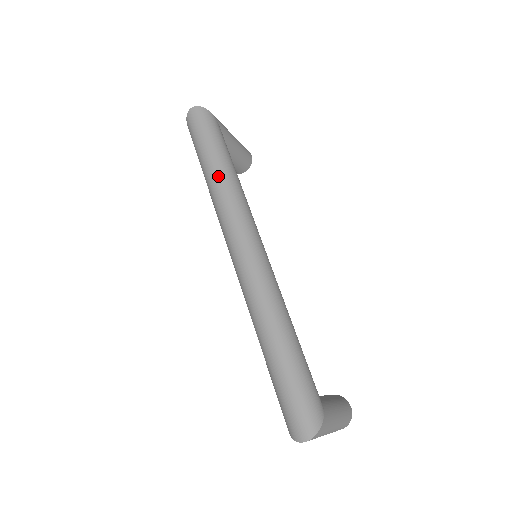
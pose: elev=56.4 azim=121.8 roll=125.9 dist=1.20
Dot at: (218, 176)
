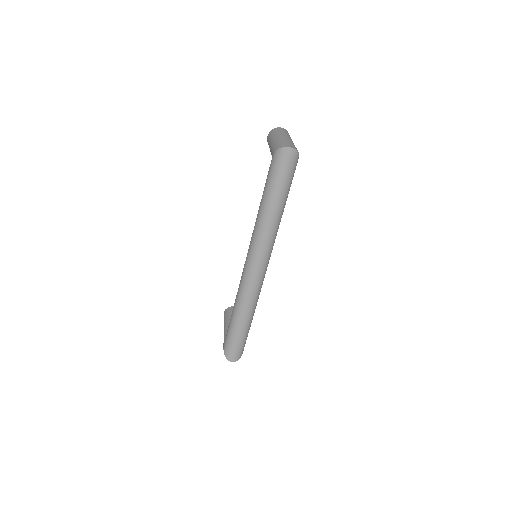
Dot at: (274, 218)
